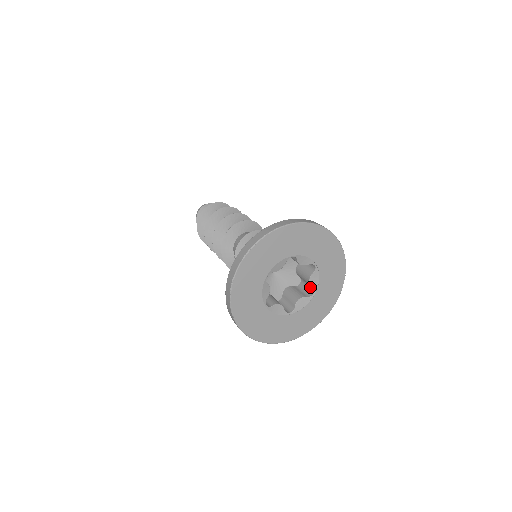
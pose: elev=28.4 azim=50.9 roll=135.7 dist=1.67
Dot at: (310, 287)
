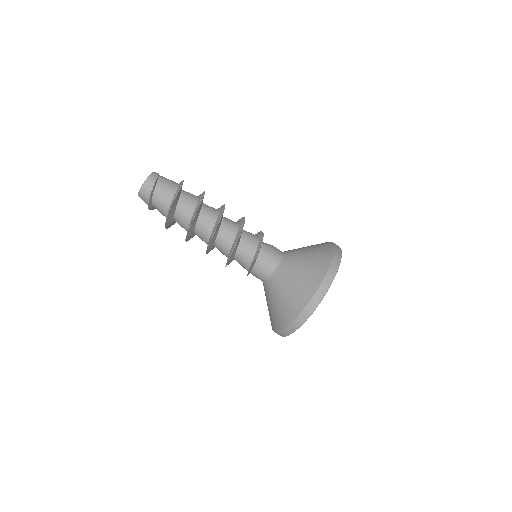
Dot at: occluded
